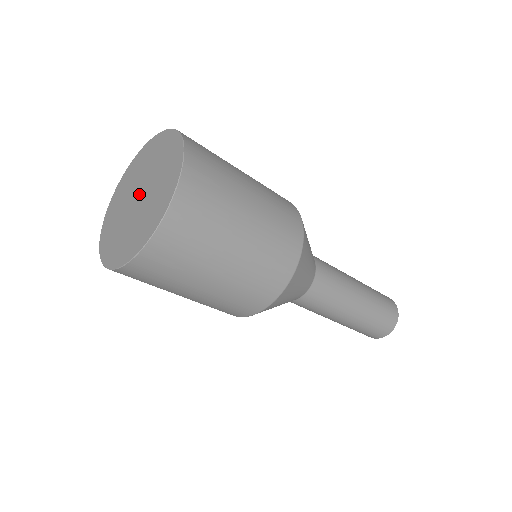
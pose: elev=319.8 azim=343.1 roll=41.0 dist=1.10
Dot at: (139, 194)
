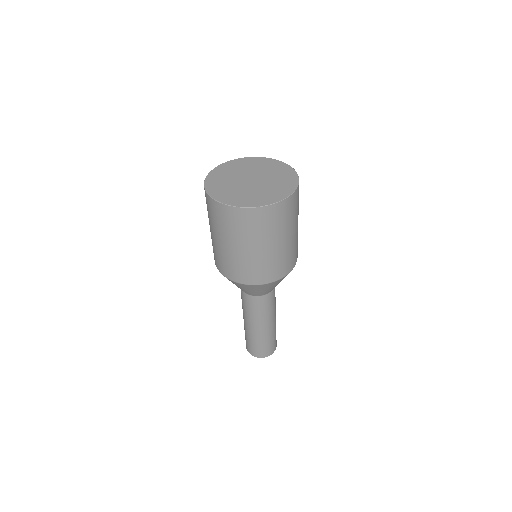
Dot at: (253, 179)
